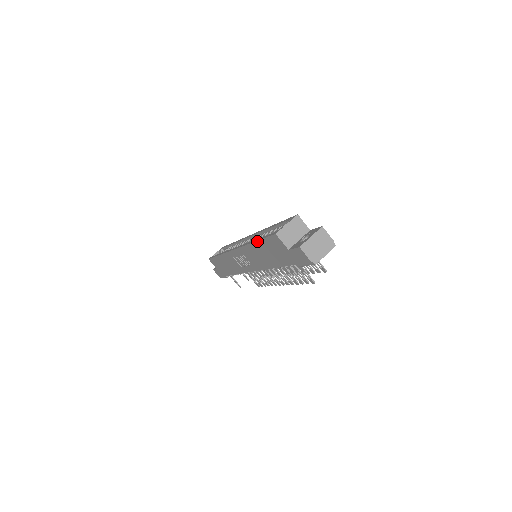
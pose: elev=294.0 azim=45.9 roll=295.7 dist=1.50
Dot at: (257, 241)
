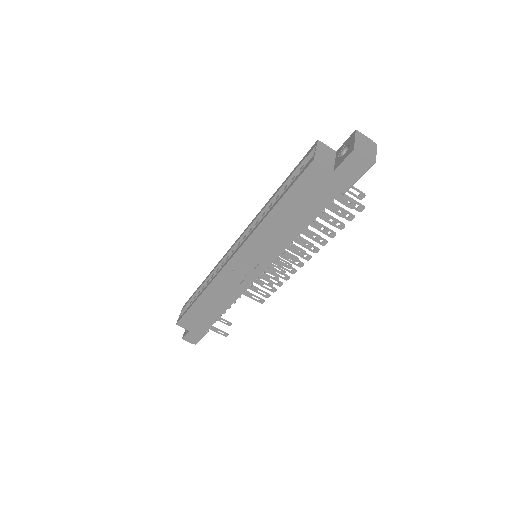
Dot at: (277, 203)
